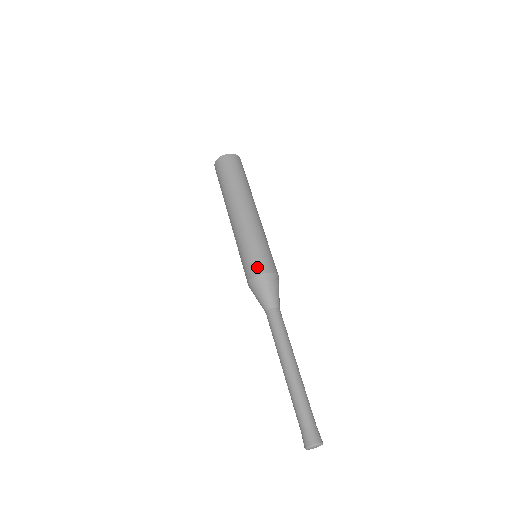
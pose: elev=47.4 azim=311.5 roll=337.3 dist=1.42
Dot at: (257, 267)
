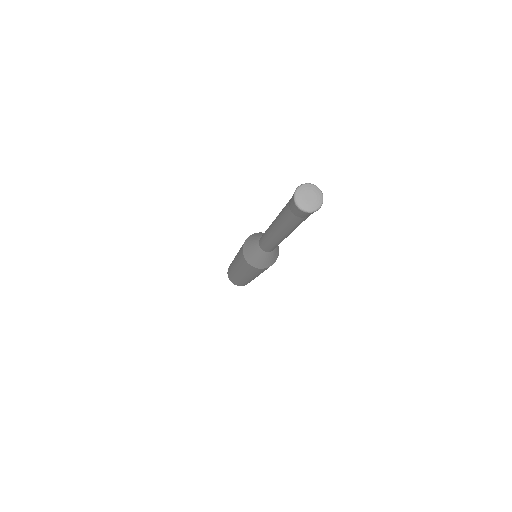
Dot at: occluded
